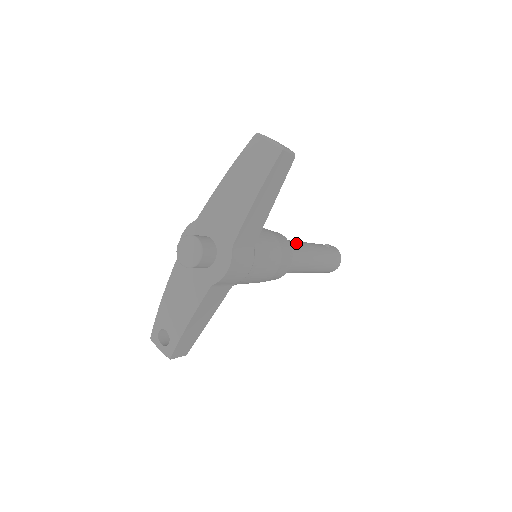
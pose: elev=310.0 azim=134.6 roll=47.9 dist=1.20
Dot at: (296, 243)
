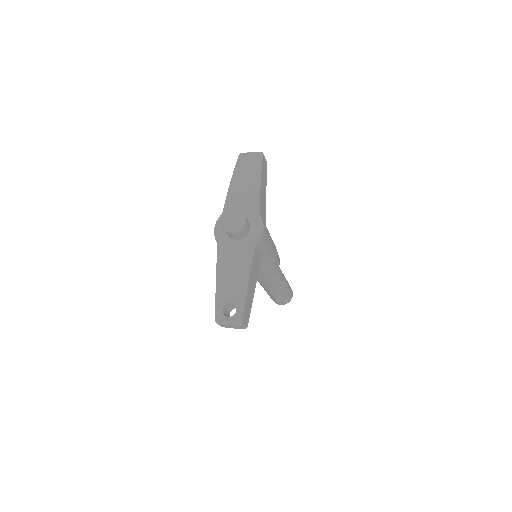
Dot at: occluded
